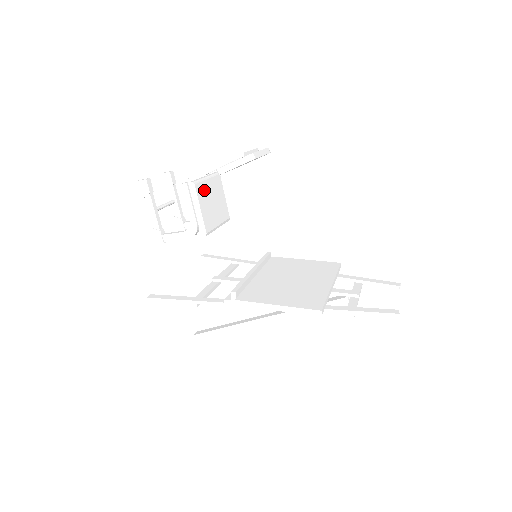
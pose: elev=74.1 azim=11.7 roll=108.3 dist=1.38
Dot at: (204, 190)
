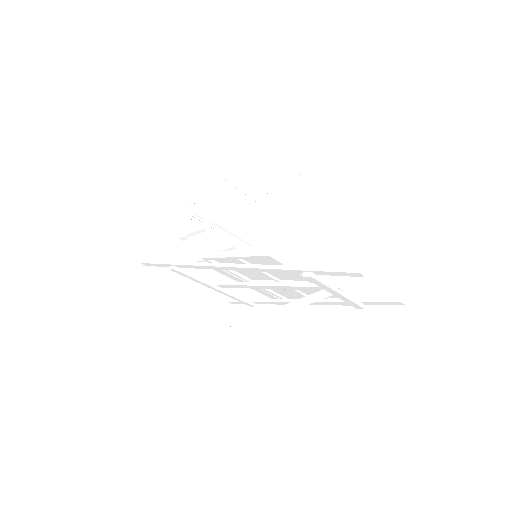
Dot at: (231, 193)
